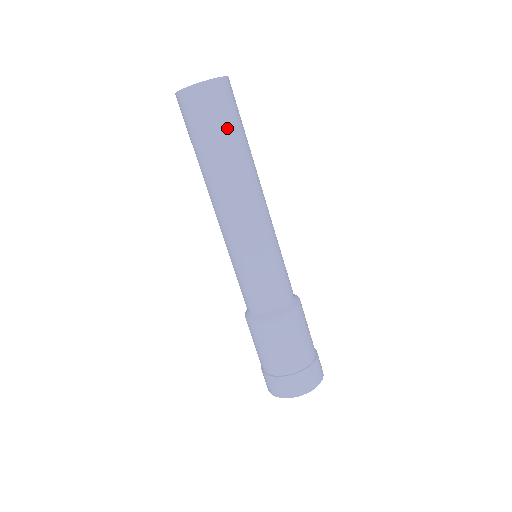
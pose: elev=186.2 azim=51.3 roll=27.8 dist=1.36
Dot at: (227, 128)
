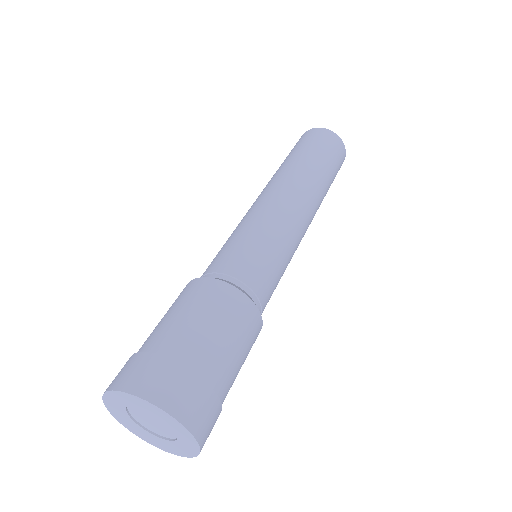
Dot at: (305, 148)
